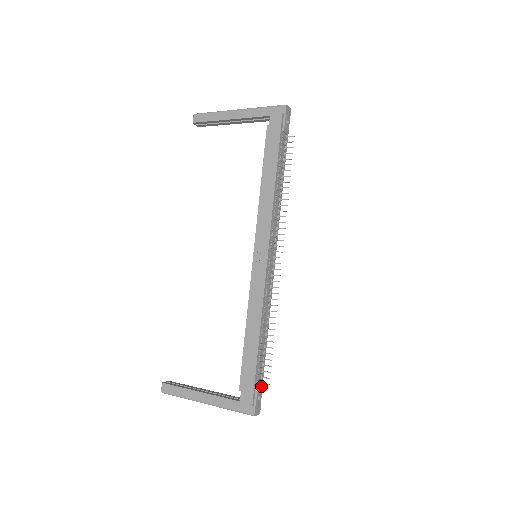
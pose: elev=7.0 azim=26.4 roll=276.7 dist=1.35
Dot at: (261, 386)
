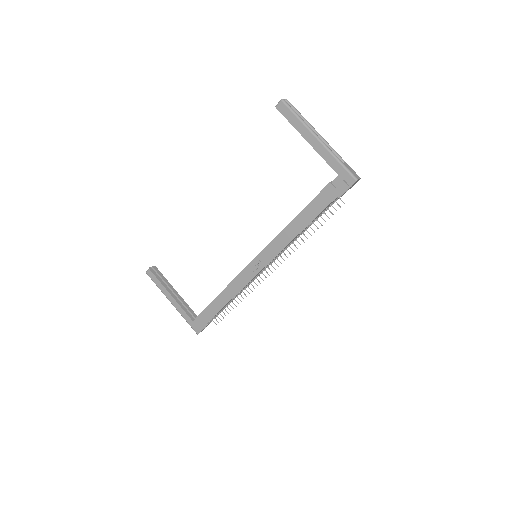
Dot at: occluded
